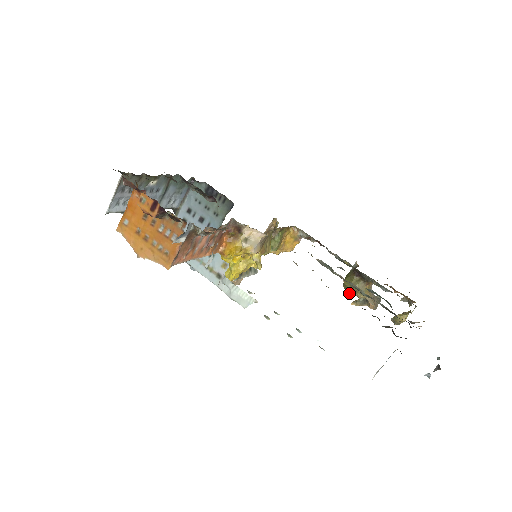
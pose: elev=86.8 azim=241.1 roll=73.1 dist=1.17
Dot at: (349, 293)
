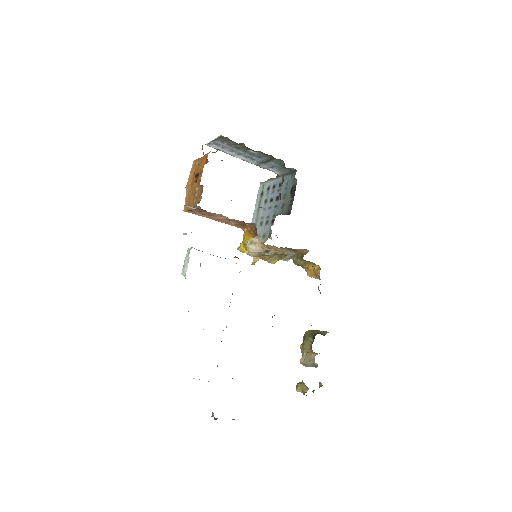
Dot at: occluded
